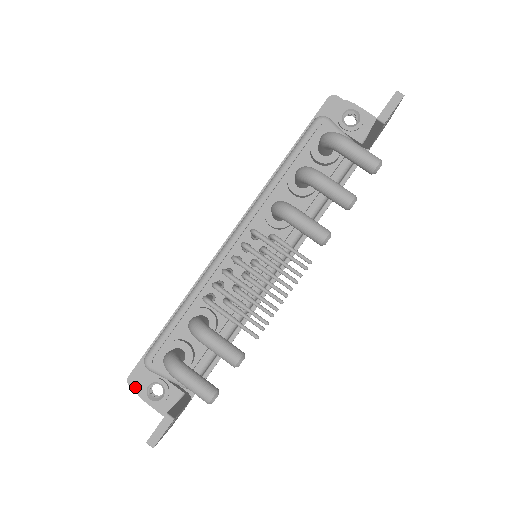
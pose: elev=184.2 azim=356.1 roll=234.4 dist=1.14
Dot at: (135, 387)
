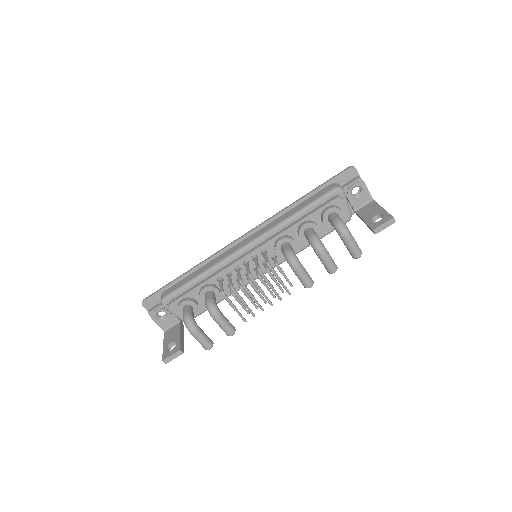
Dot at: (146, 308)
